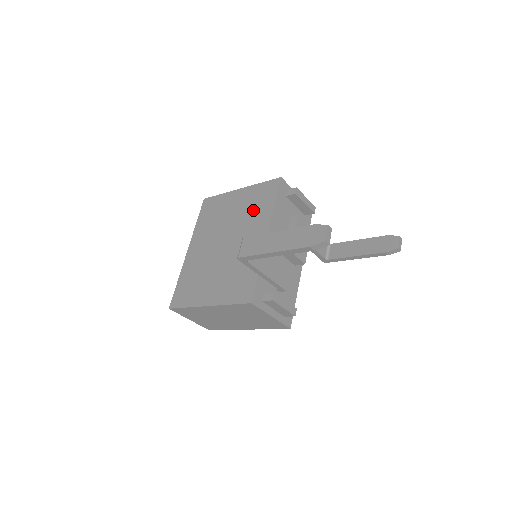
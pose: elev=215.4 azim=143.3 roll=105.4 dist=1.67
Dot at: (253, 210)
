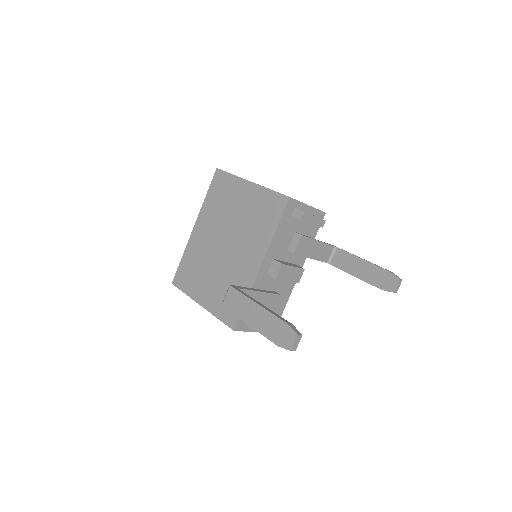
Dot at: (256, 222)
